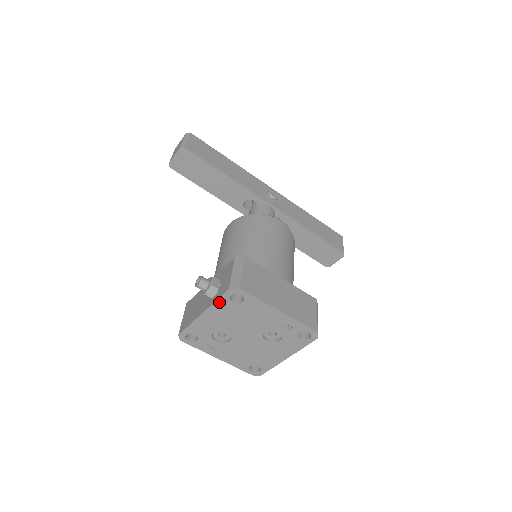
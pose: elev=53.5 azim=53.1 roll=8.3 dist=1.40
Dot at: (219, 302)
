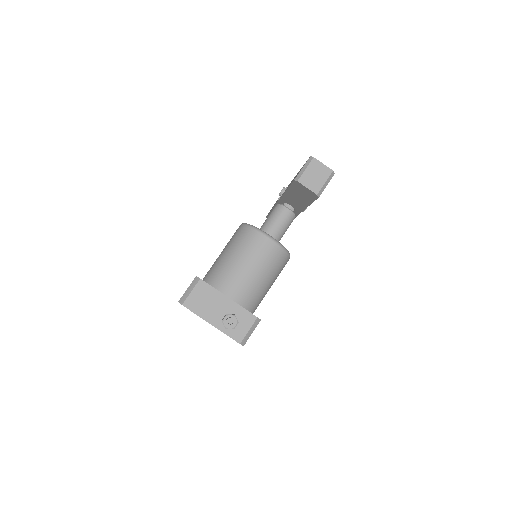
Dot at: (227, 335)
